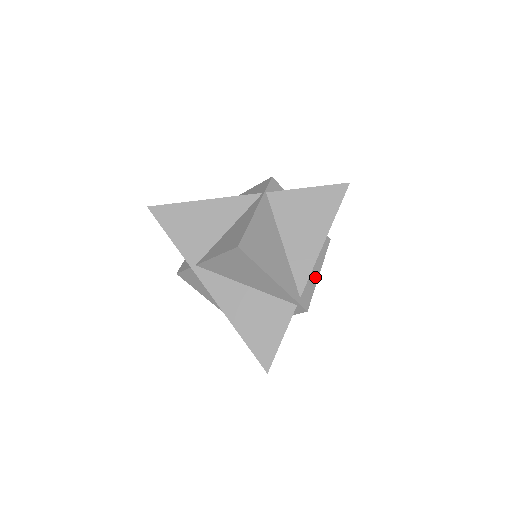
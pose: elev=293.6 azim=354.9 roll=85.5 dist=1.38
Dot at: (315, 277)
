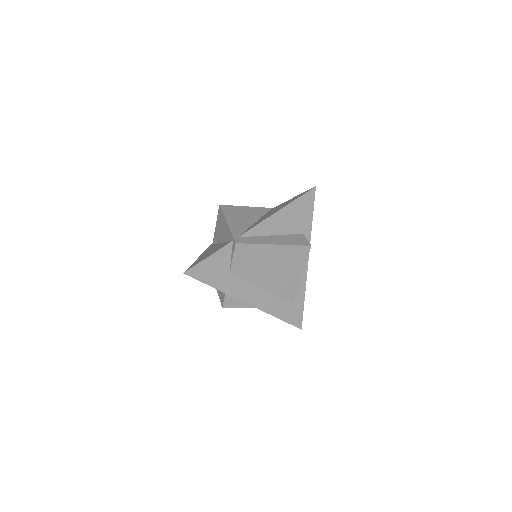
Dot at: (267, 242)
